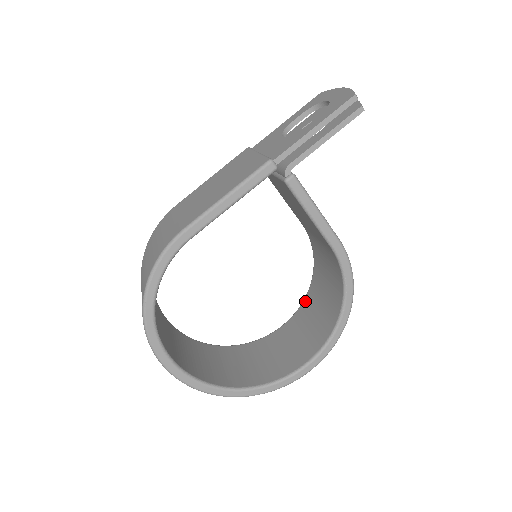
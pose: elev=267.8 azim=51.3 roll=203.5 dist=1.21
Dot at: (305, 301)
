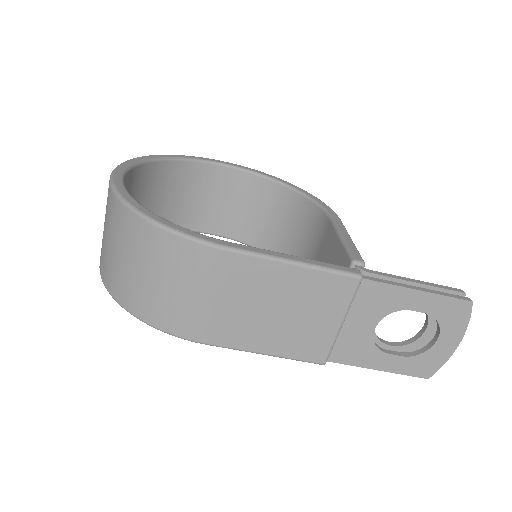
Dot at: (269, 184)
